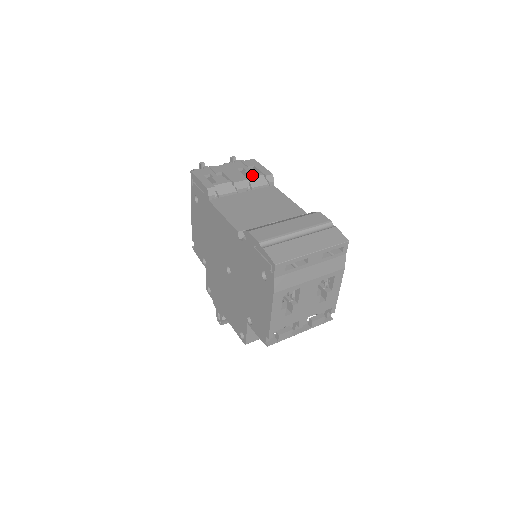
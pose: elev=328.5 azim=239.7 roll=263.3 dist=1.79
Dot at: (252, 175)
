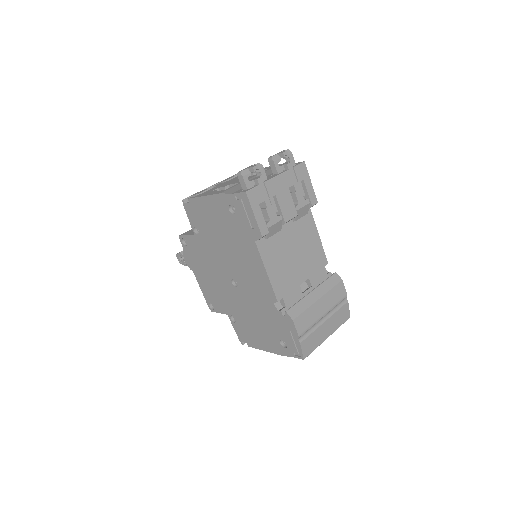
Dot at: (301, 204)
